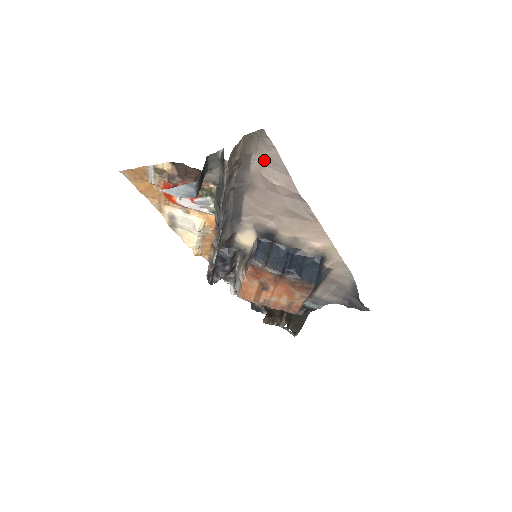
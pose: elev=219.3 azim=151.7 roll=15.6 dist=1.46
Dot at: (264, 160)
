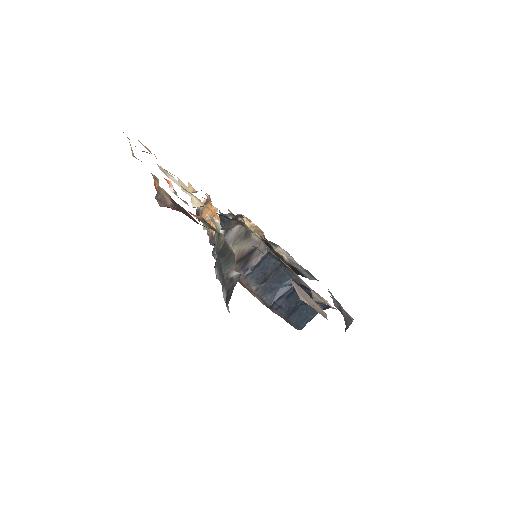
Dot at: occluded
